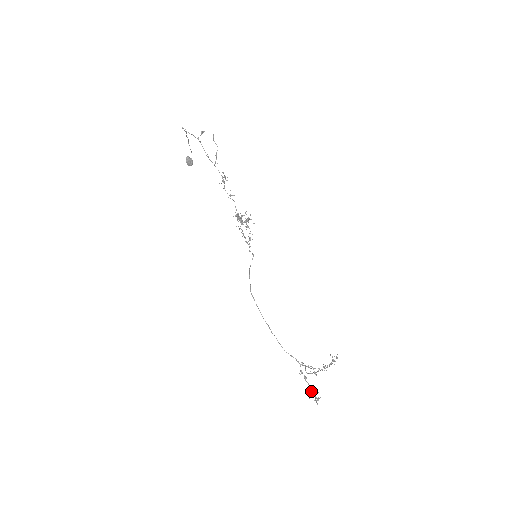
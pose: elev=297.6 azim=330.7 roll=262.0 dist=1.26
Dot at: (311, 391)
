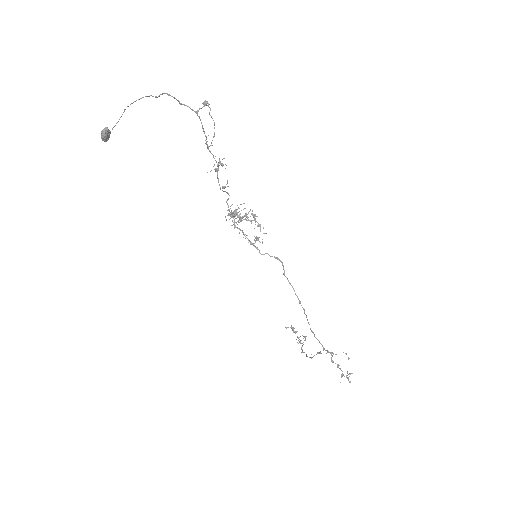
Dot at: occluded
